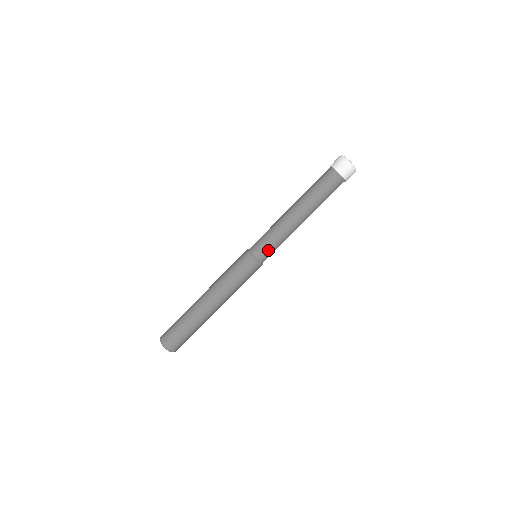
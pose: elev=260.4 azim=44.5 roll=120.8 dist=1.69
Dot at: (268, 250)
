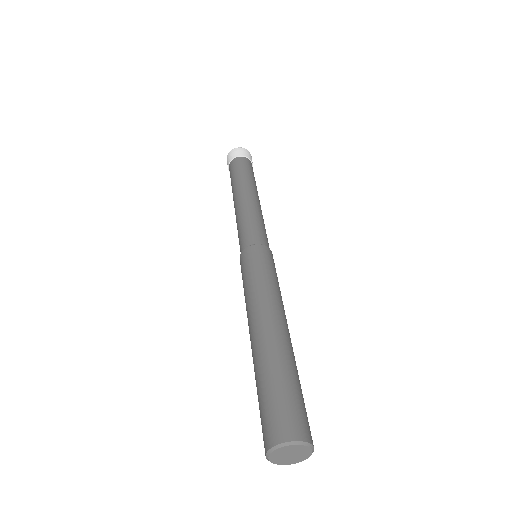
Dot at: (266, 237)
